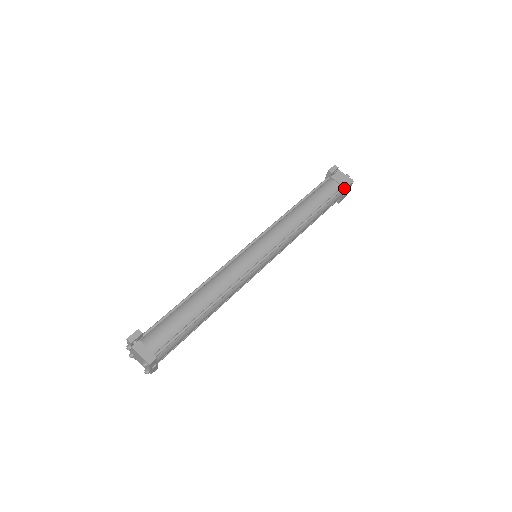
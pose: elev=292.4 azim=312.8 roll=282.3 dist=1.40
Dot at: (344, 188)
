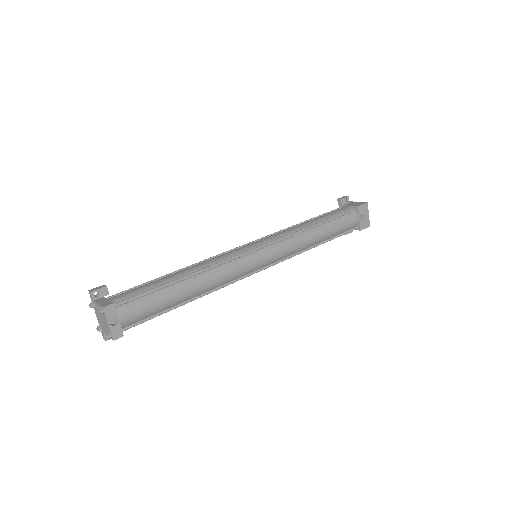
Dot at: (356, 207)
